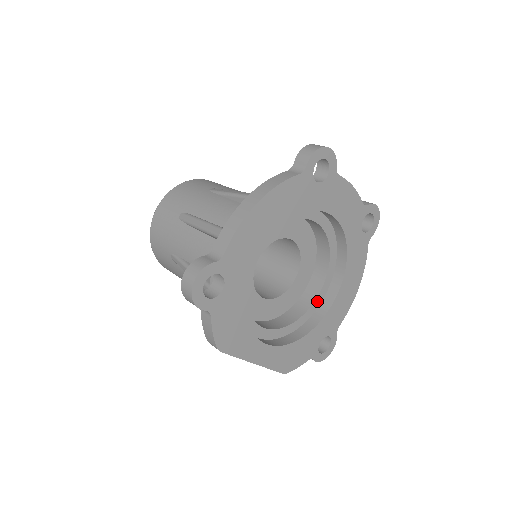
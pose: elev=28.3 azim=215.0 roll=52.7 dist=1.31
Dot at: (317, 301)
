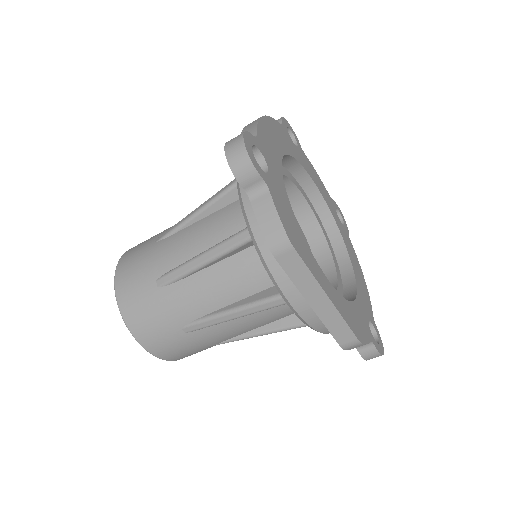
Dot at: (339, 285)
